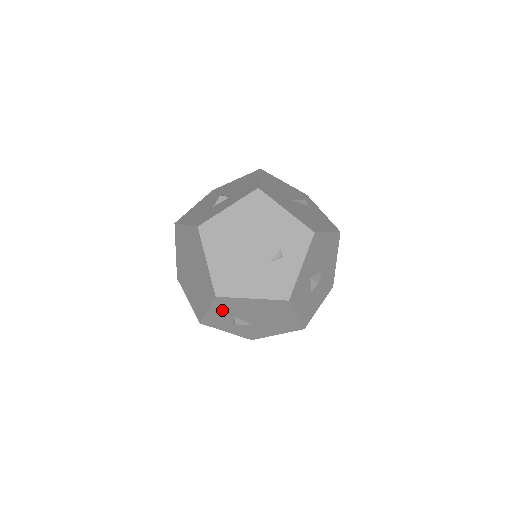
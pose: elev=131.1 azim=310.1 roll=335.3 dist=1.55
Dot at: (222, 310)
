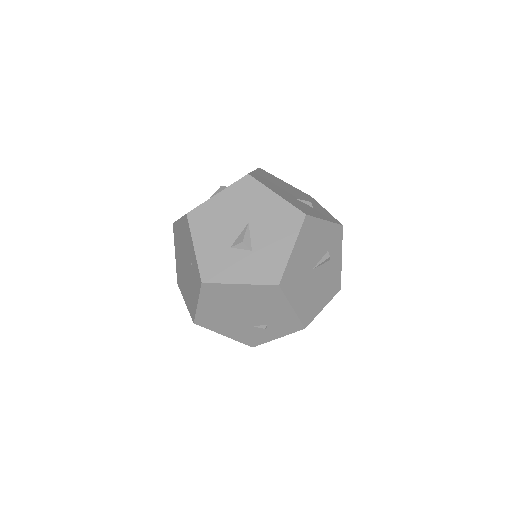
Dot at: occluded
